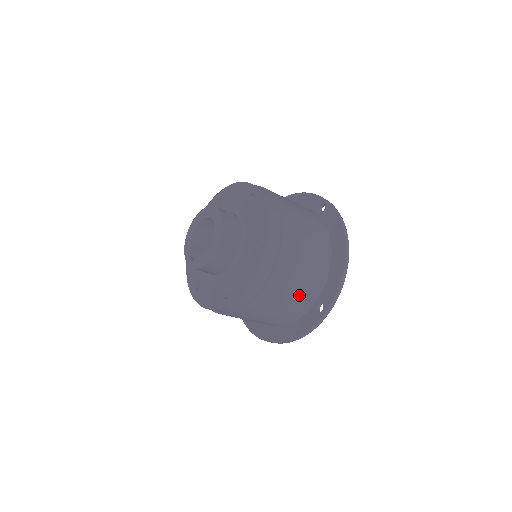
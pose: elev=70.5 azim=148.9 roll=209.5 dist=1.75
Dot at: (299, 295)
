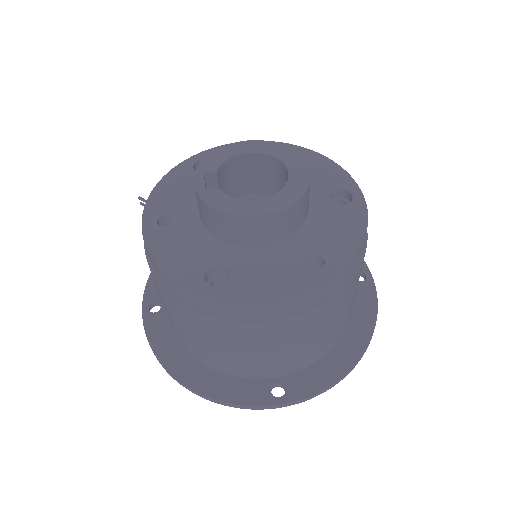
Dot at: (279, 358)
